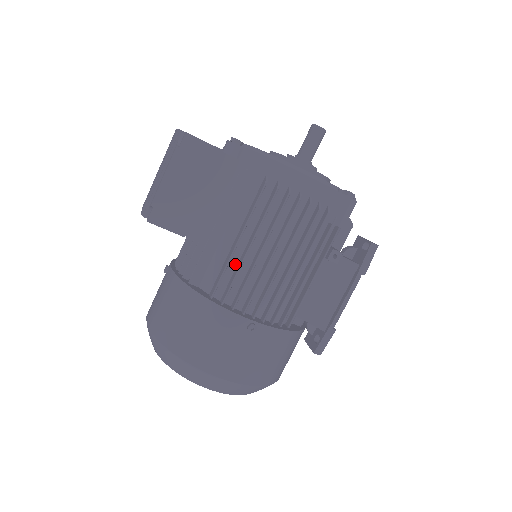
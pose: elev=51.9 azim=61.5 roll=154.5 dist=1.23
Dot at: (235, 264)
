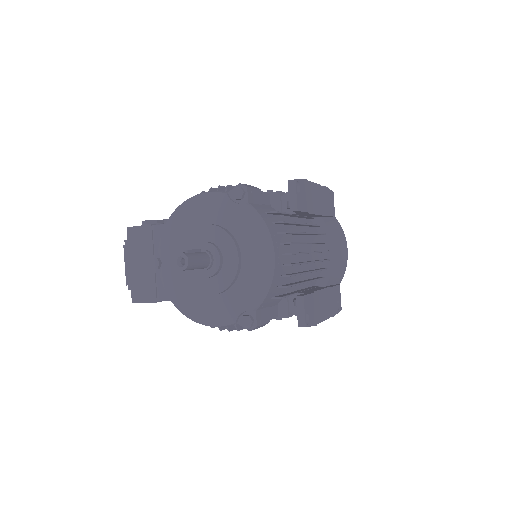
Dot at: occluded
